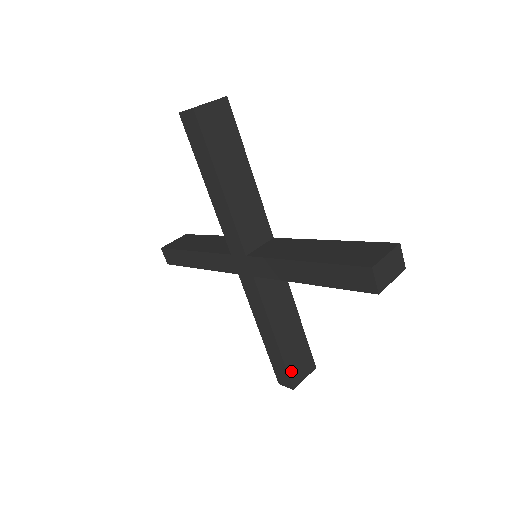
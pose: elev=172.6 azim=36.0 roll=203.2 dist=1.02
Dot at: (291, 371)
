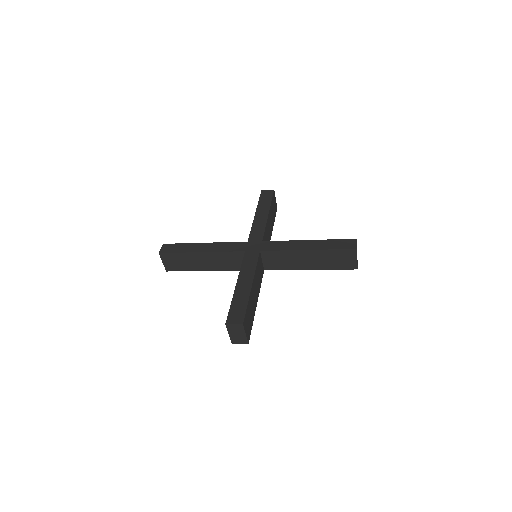
Dot at: (246, 314)
